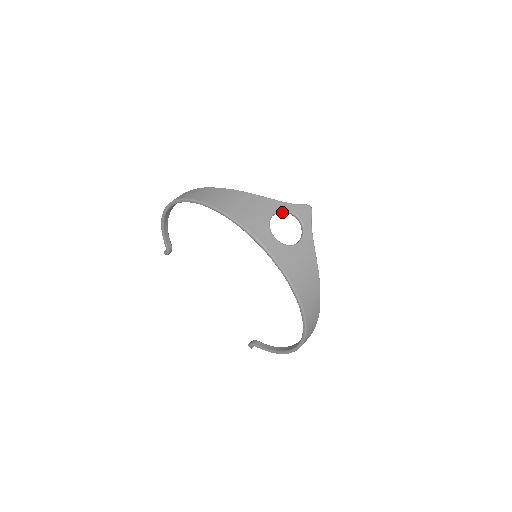
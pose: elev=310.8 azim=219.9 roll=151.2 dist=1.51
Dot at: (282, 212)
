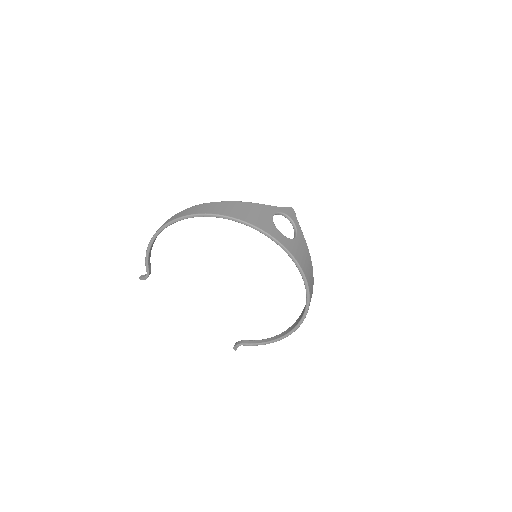
Dot at: (277, 214)
